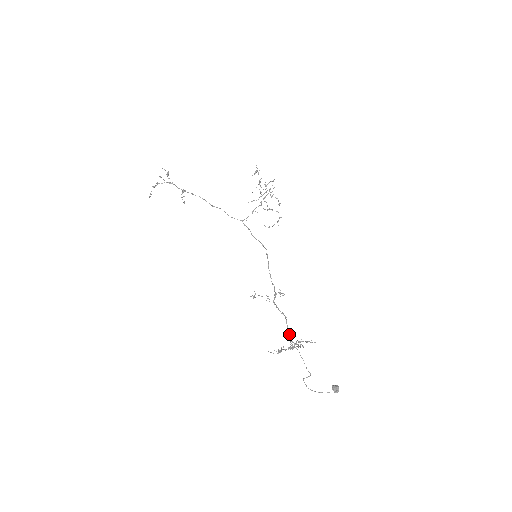
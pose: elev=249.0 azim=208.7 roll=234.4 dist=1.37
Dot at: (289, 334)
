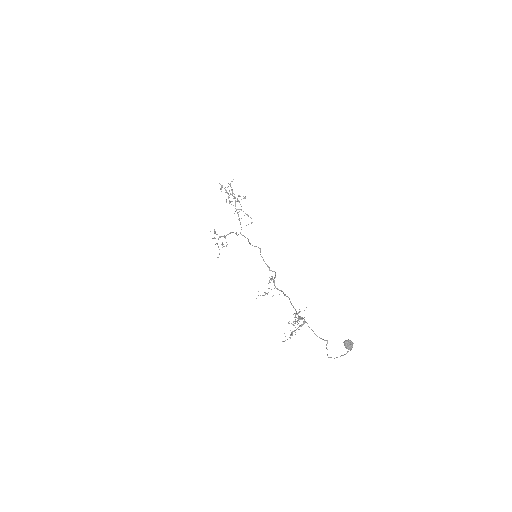
Dot at: (296, 312)
